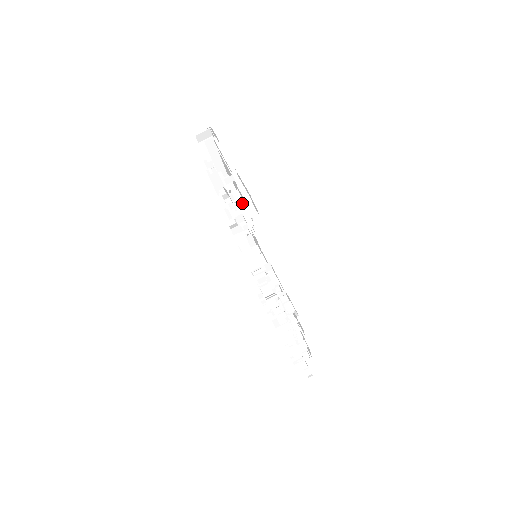
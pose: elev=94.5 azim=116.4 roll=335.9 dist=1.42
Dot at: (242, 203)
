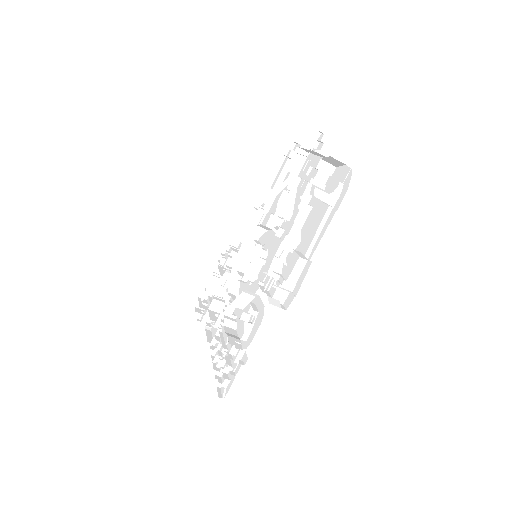
Dot at: occluded
